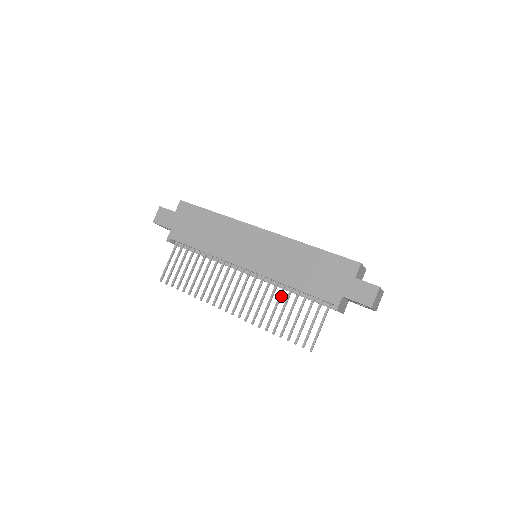
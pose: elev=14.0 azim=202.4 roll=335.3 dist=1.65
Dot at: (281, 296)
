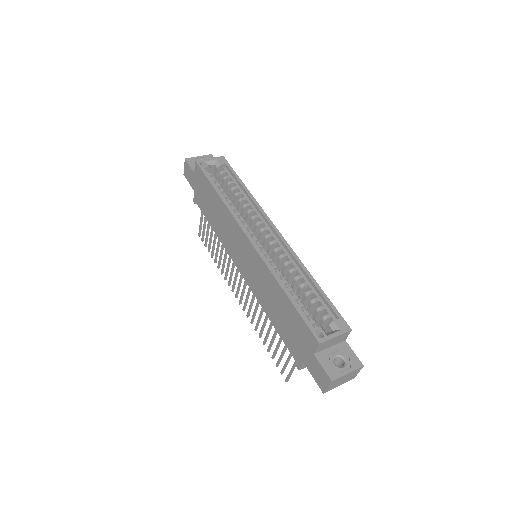
Dot at: occluded
